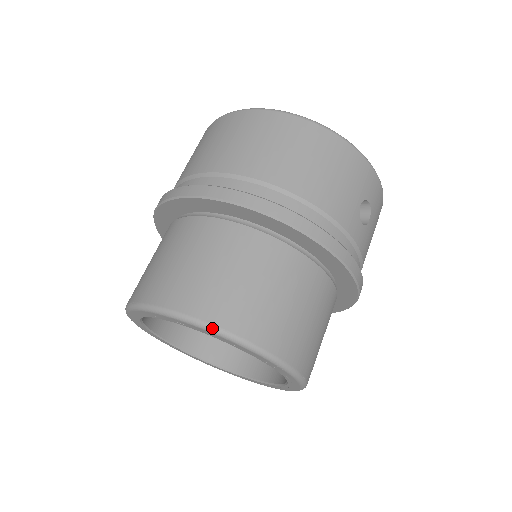
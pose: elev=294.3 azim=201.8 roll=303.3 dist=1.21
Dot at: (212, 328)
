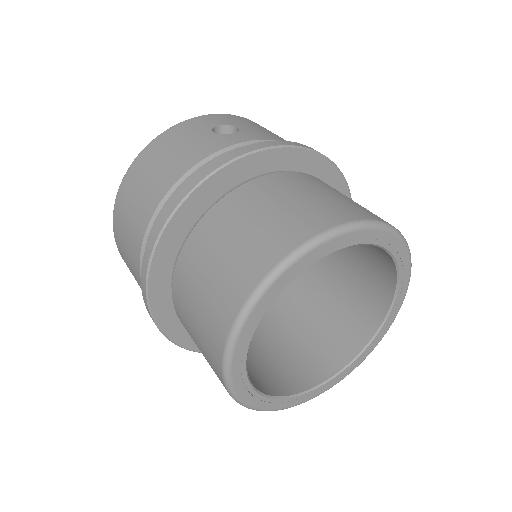
Dot at: (248, 304)
